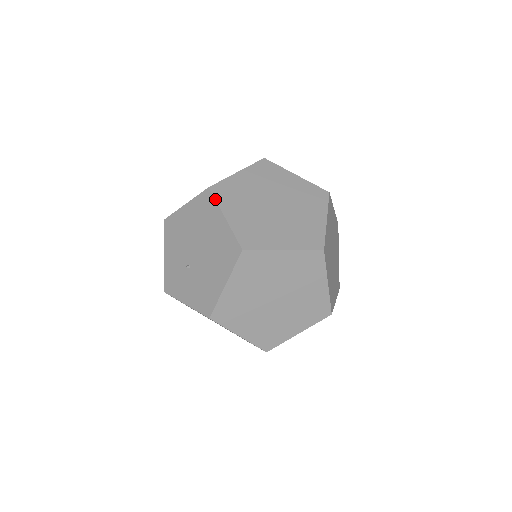
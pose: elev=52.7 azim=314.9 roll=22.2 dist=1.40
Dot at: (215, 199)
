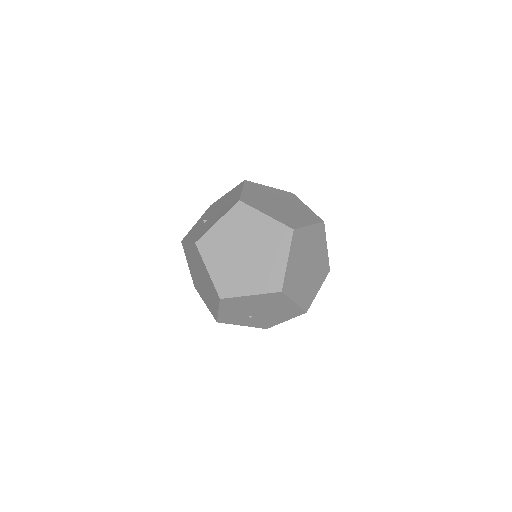
Dot at: (244, 184)
